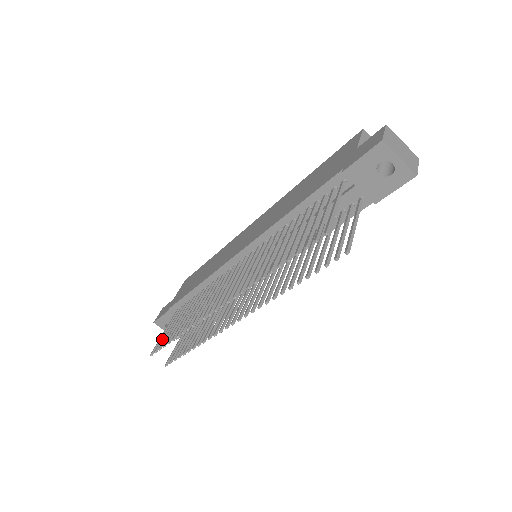
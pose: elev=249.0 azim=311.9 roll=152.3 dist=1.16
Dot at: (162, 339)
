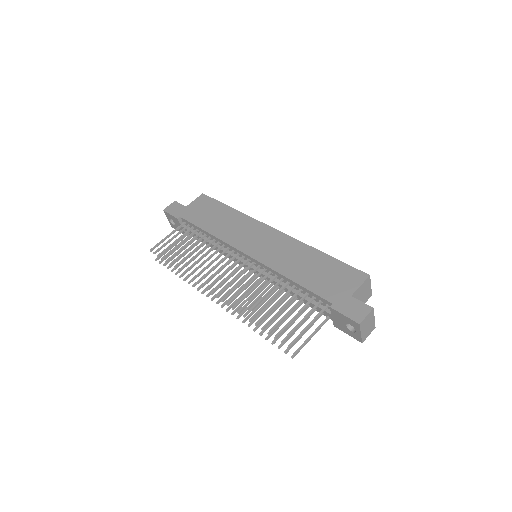
Dot at: (163, 246)
